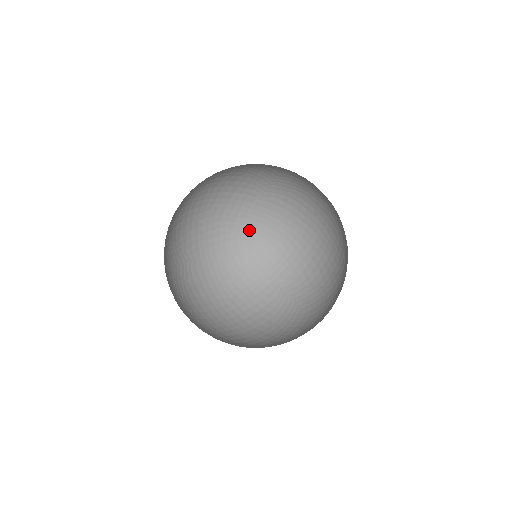
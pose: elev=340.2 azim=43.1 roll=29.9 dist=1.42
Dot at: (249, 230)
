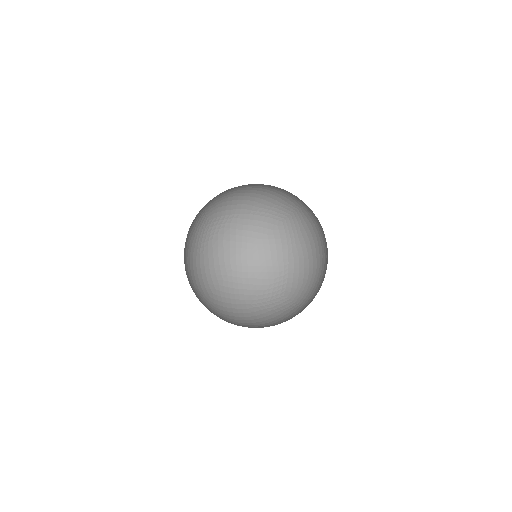
Dot at: (204, 283)
